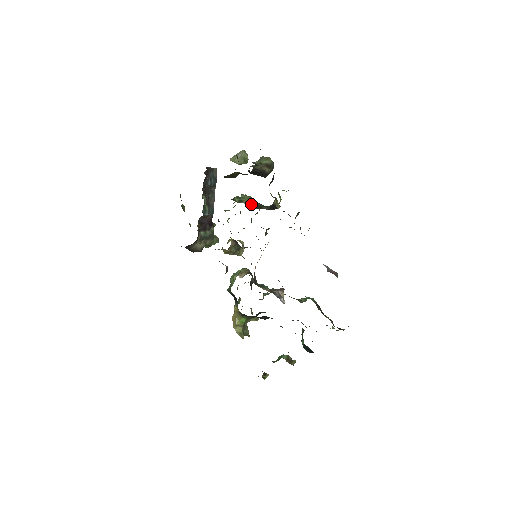
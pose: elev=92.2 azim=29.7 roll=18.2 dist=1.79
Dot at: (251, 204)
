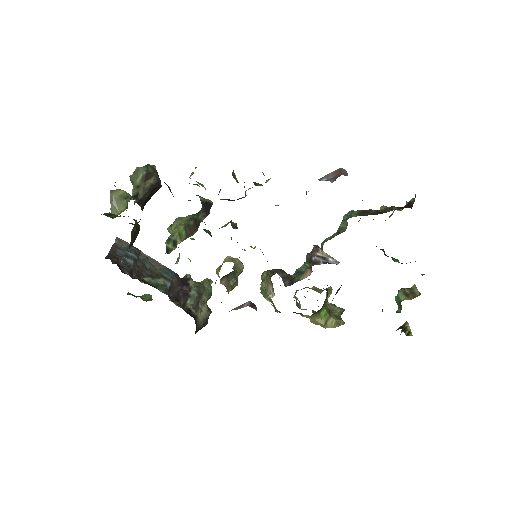
Dot at: (186, 232)
